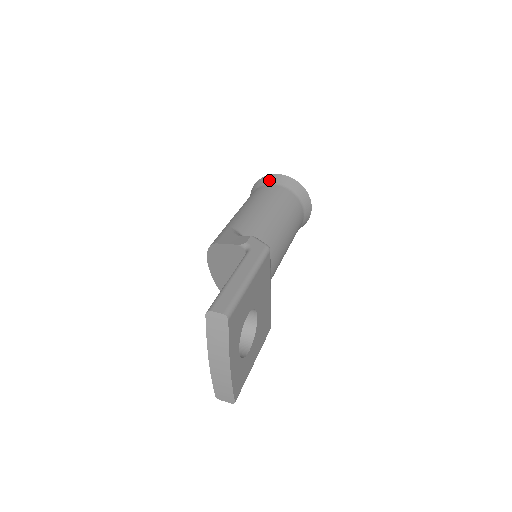
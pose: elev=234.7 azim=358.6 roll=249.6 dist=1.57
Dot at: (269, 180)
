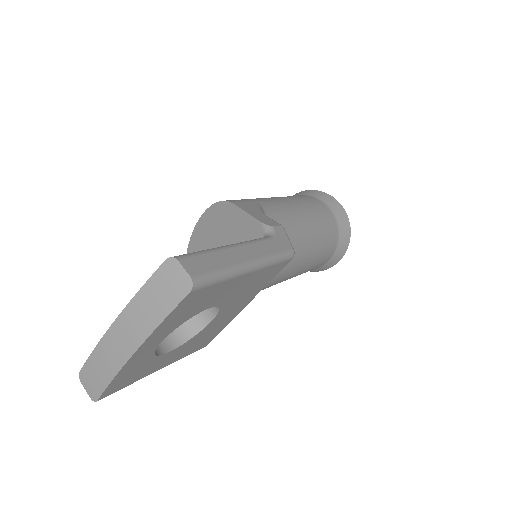
Dot at: (324, 198)
